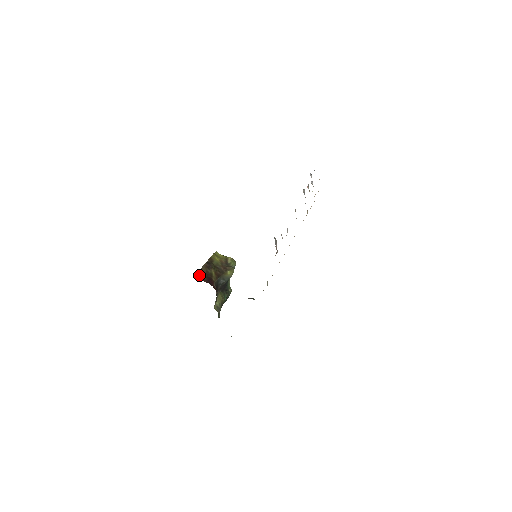
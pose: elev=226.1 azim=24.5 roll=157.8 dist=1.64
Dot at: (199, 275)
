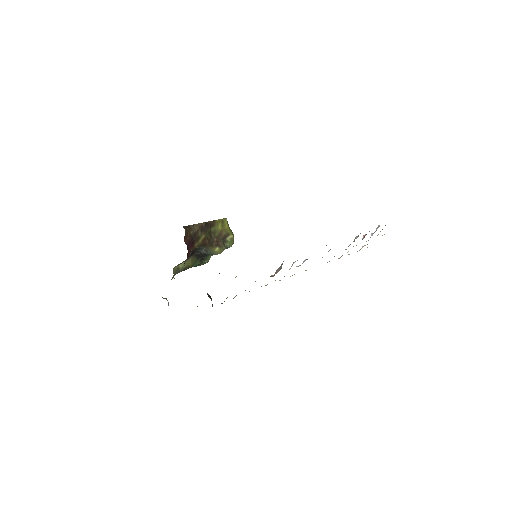
Dot at: (186, 230)
